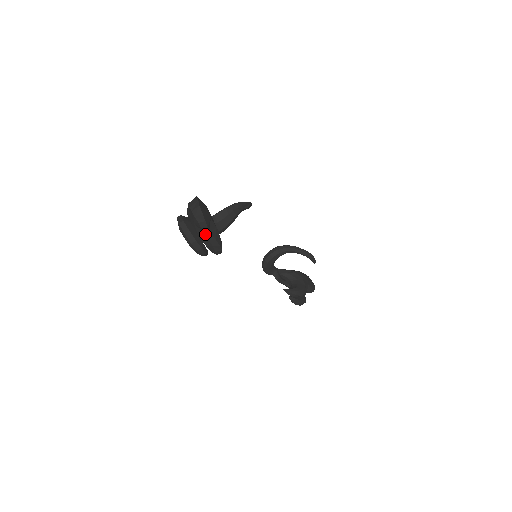
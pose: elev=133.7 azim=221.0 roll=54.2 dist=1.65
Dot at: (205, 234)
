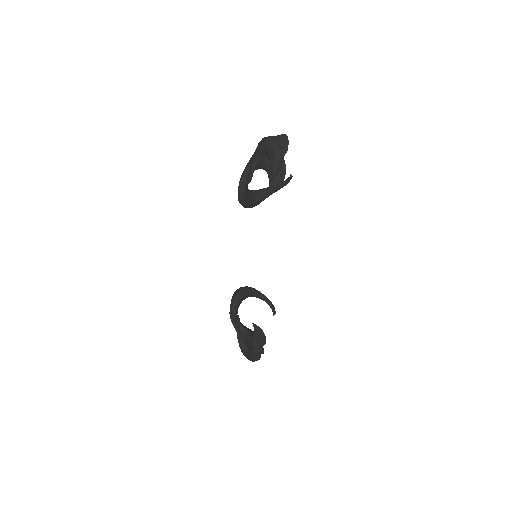
Dot at: occluded
